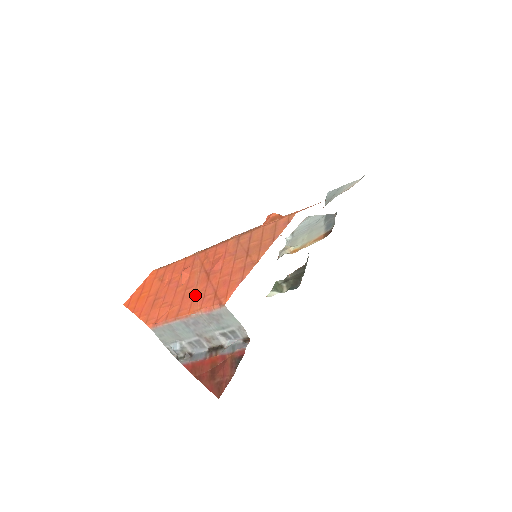
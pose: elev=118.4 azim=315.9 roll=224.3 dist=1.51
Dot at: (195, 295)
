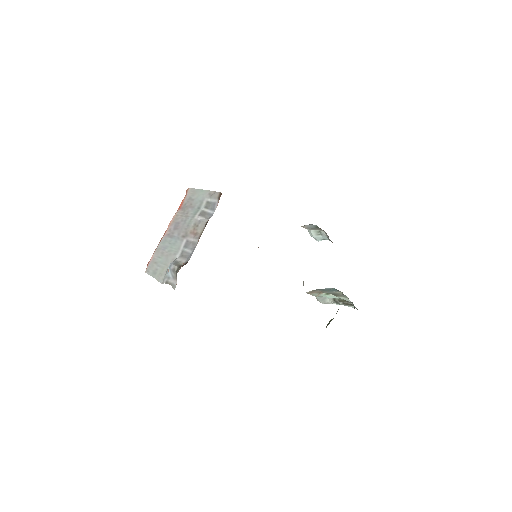
Dot at: occluded
